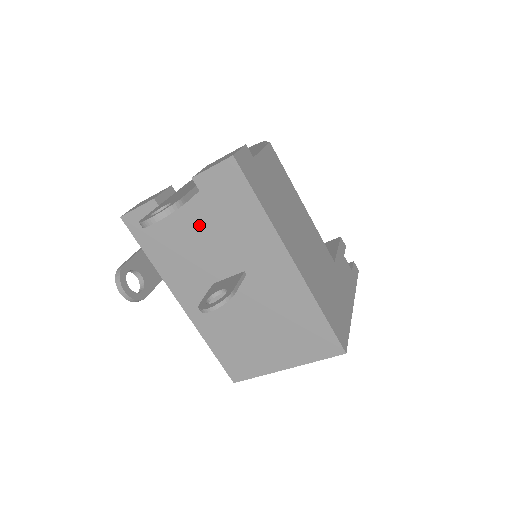
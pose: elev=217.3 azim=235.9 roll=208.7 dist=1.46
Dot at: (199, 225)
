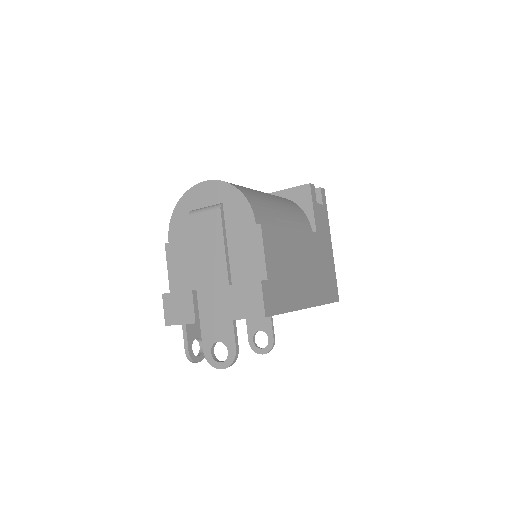
Dot at: occluded
